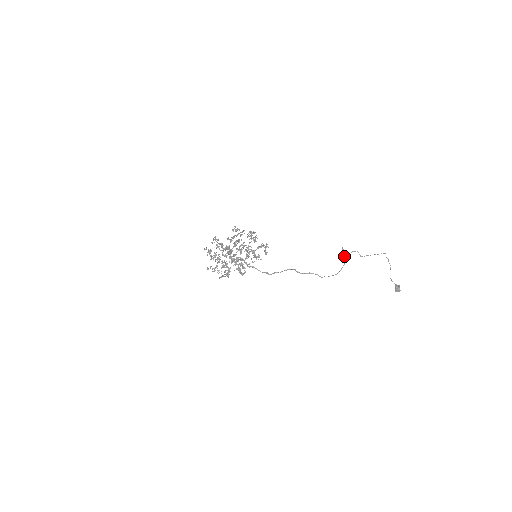
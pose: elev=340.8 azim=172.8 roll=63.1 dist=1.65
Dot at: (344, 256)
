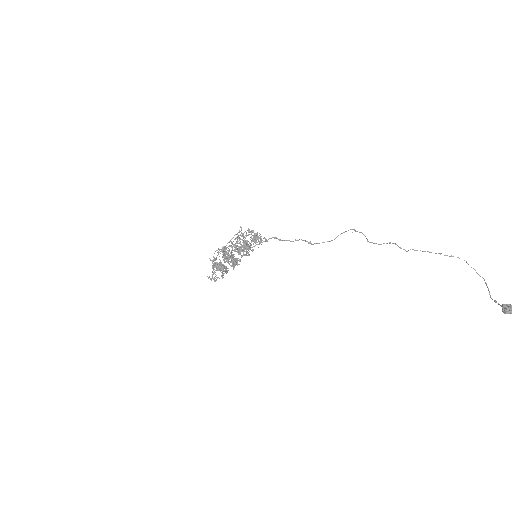
Dot at: (355, 231)
